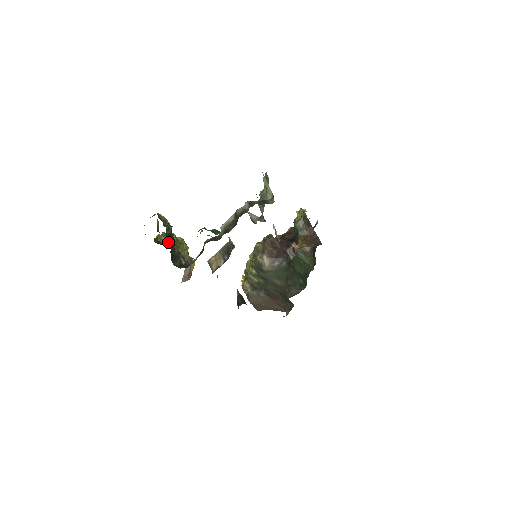
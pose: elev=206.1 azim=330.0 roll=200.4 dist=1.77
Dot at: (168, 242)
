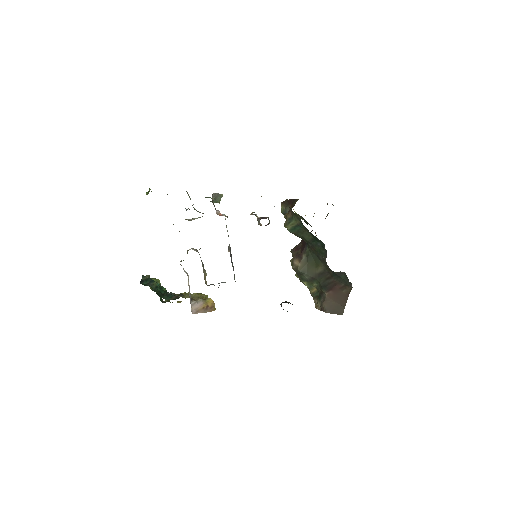
Dot at: (145, 284)
